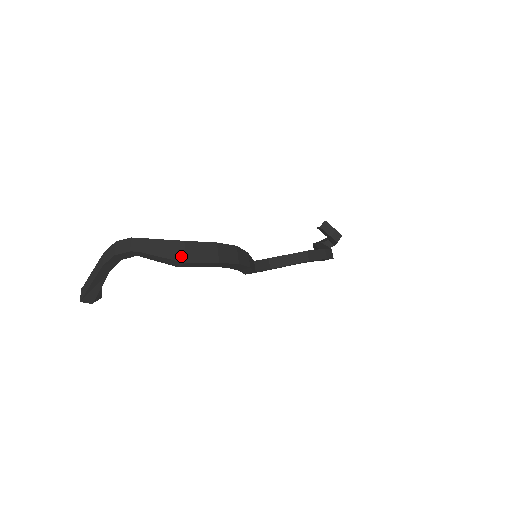
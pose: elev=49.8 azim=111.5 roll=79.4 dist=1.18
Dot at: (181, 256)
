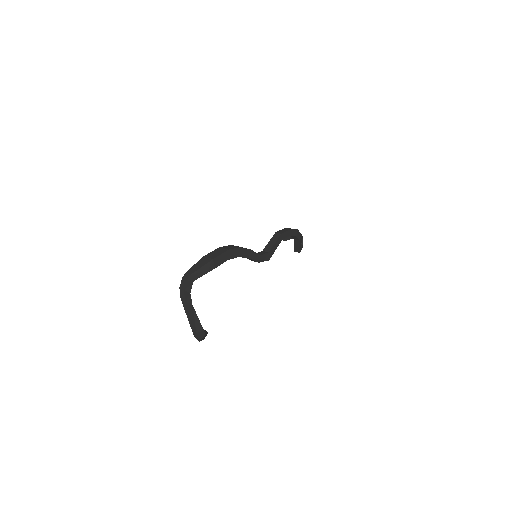
Dot at: (208, 260)
